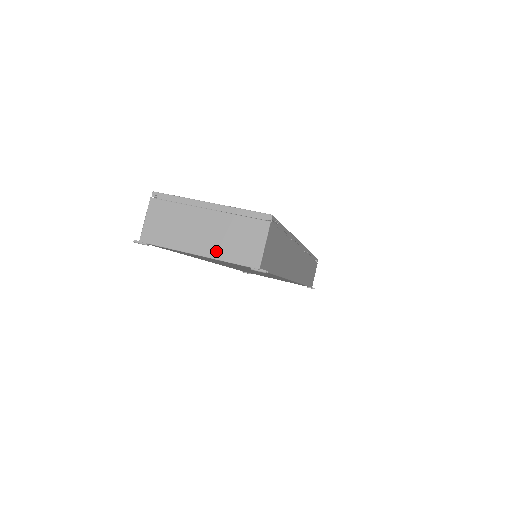
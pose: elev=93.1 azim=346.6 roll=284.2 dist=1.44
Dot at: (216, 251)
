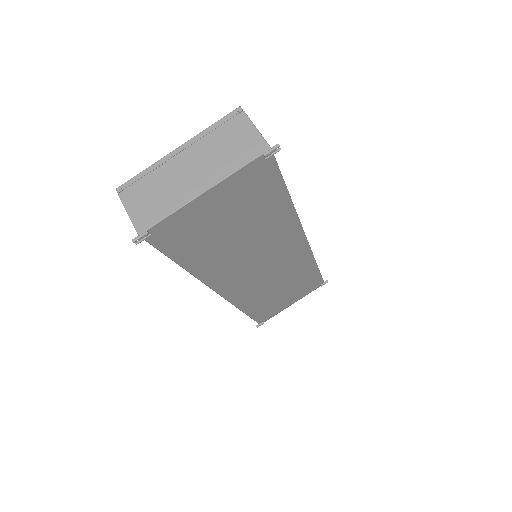
Dot at: (219, 173)
